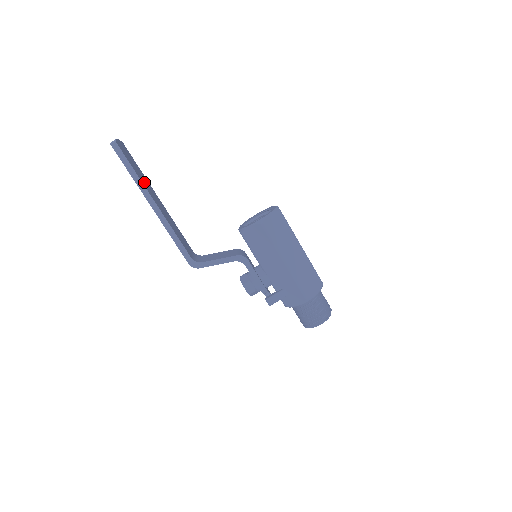
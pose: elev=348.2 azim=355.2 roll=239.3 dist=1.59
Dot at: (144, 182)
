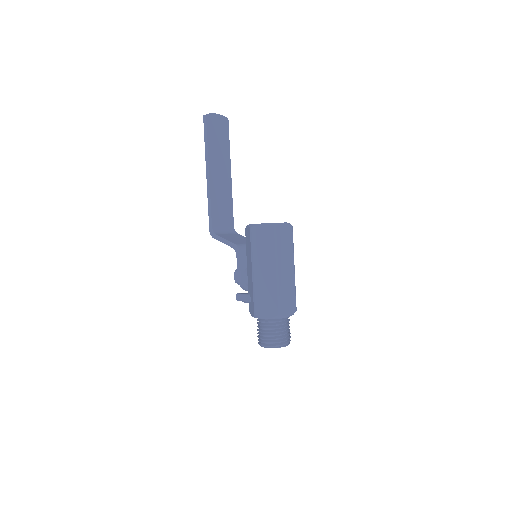
Dot at: (215, 153)
